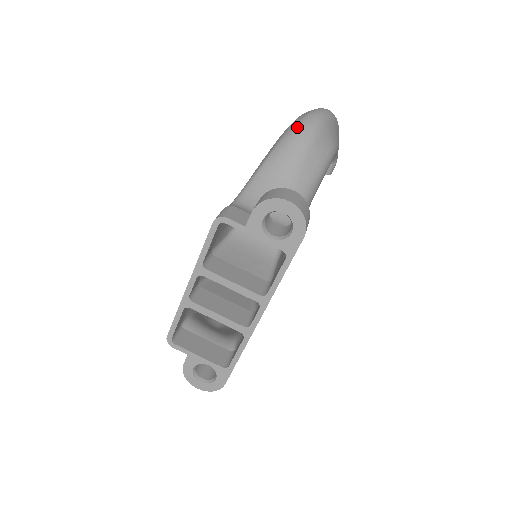
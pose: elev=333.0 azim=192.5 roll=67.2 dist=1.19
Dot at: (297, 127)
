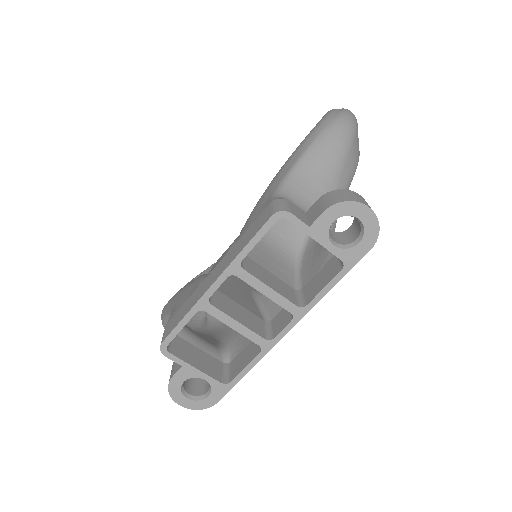
Dot at: (336, 124)
